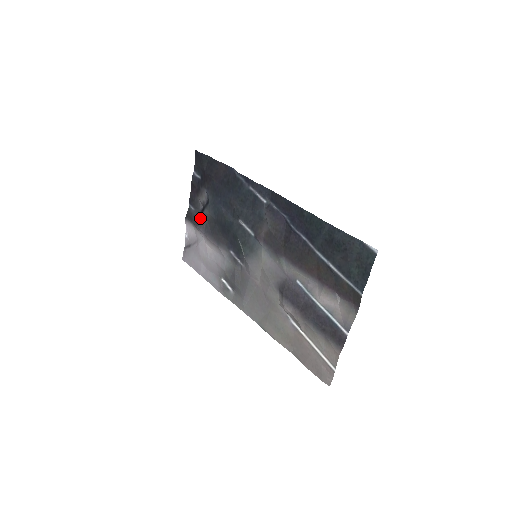
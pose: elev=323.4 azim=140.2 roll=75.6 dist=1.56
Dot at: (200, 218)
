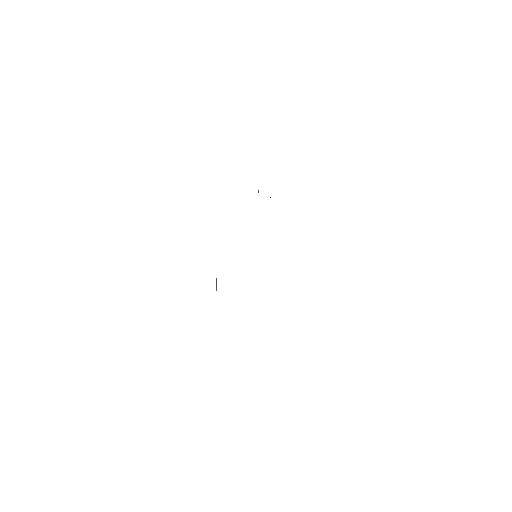
Dot at: occluded
